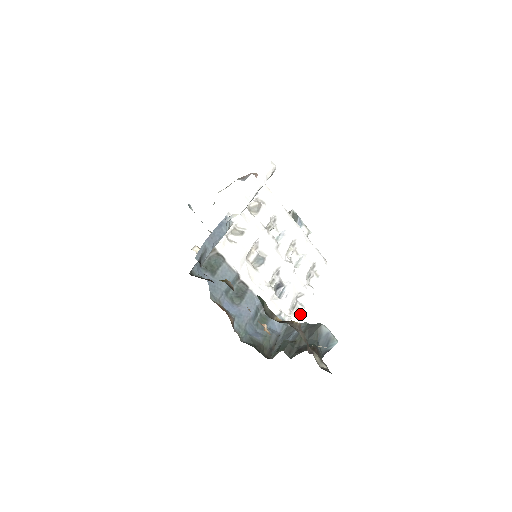
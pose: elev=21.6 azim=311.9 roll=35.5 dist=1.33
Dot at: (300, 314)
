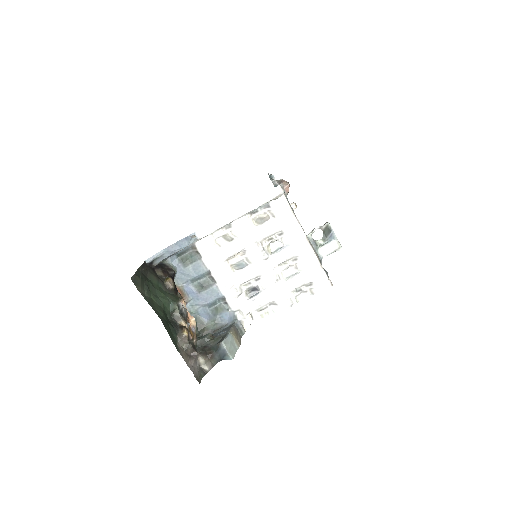
Dot at: (266, 317)
